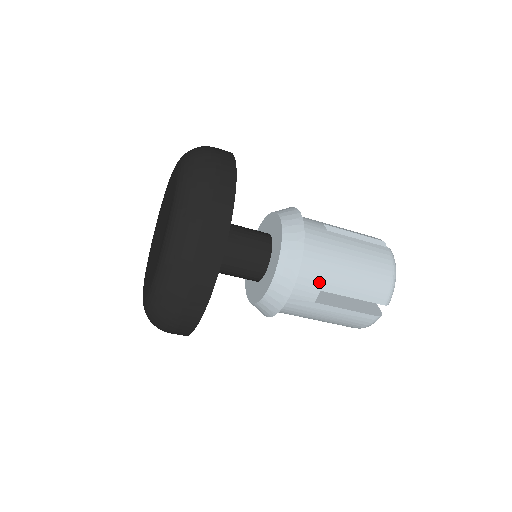
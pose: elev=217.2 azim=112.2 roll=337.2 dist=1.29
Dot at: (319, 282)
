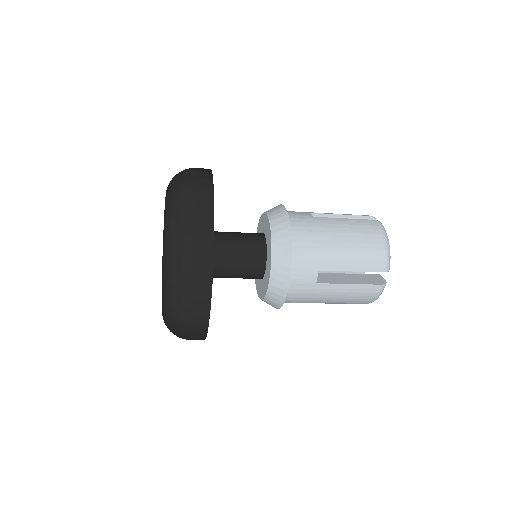
Dot at: (314, 263)
